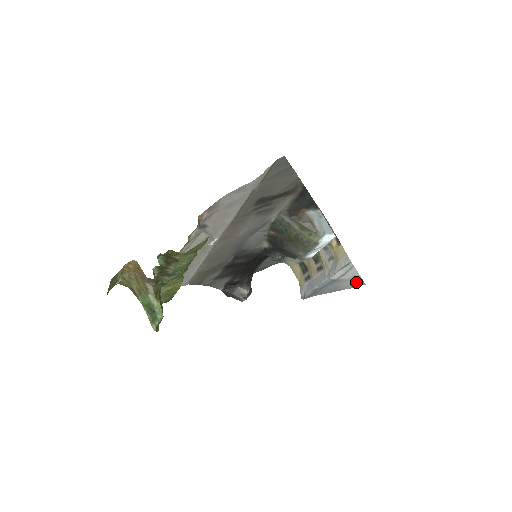
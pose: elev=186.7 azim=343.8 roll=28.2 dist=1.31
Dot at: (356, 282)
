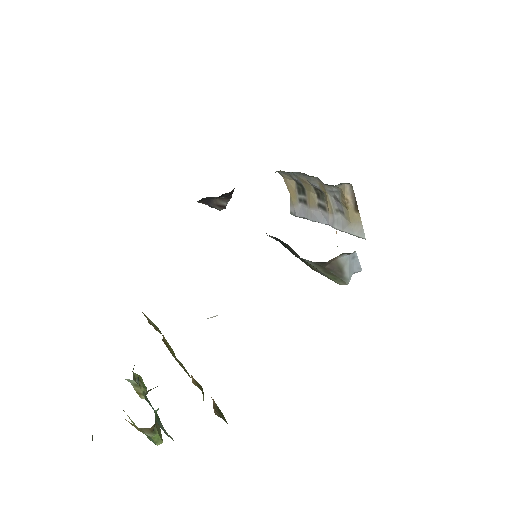
Dot at: occluded
